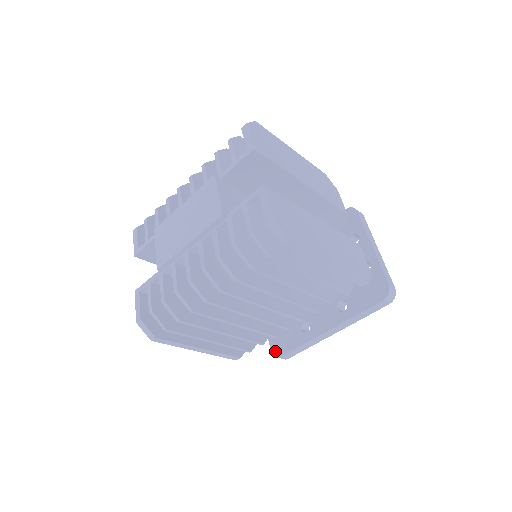
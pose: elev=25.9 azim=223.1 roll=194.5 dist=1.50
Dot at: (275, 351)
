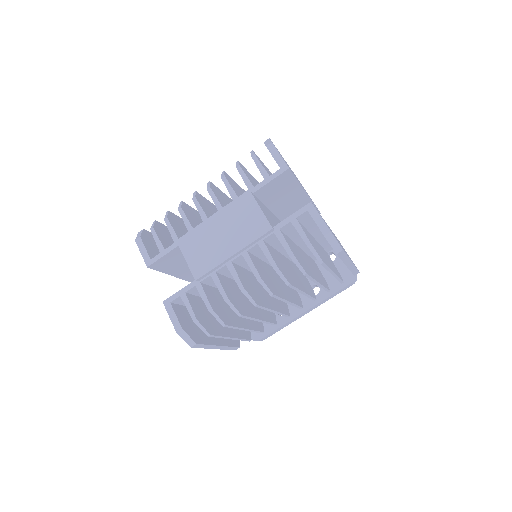
Dot at: (253, 336)
